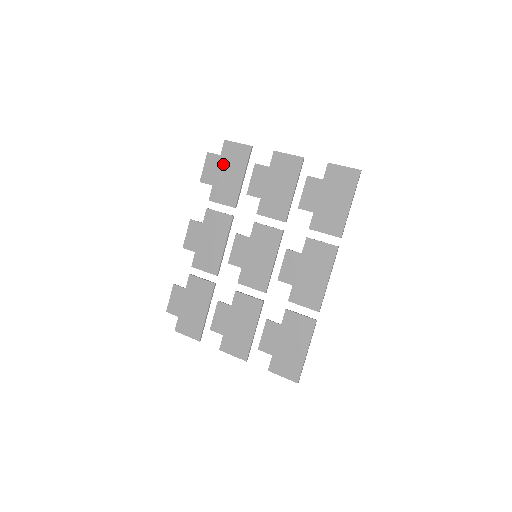
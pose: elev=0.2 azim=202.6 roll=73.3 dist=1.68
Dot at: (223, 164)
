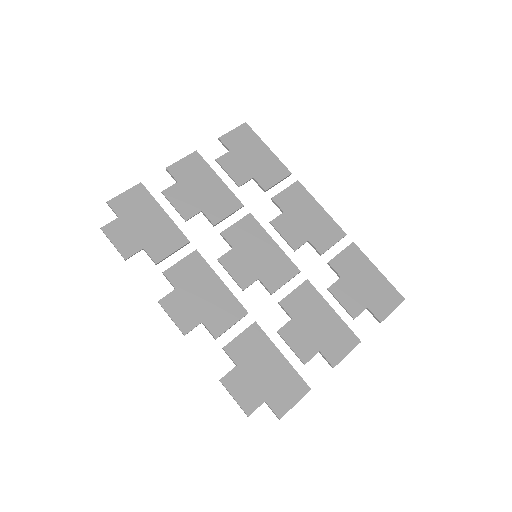
Dot at: (131, 221)
